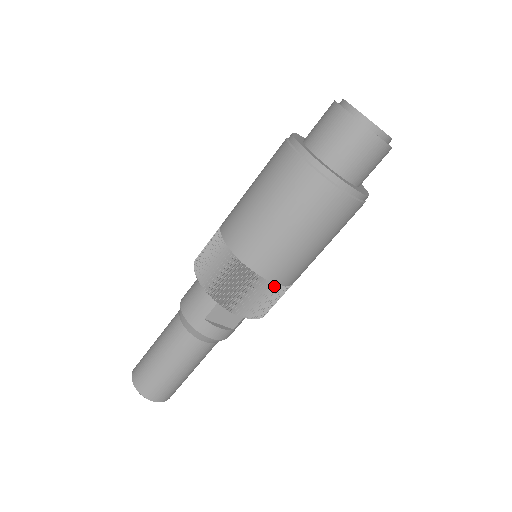
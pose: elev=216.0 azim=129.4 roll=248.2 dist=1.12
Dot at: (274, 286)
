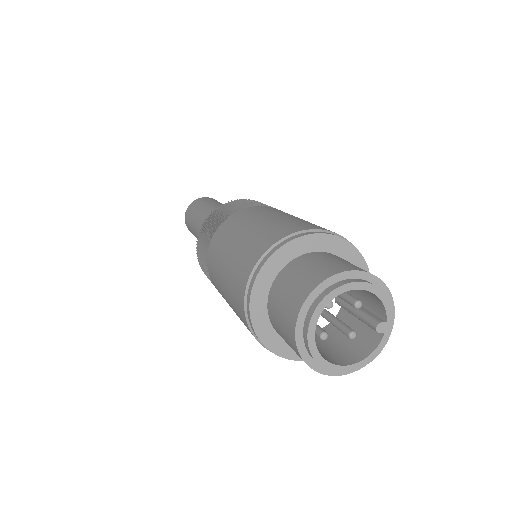
Dot at: occluded
